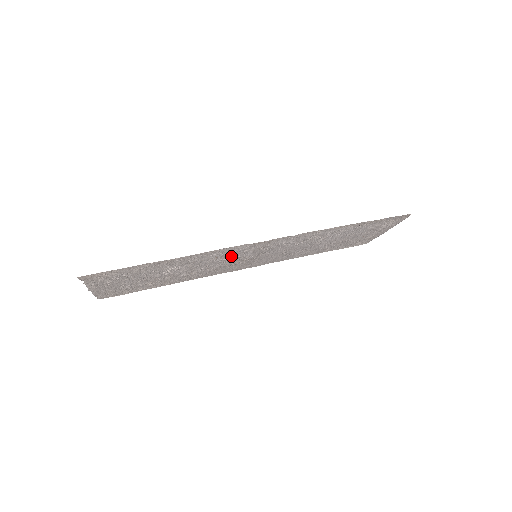
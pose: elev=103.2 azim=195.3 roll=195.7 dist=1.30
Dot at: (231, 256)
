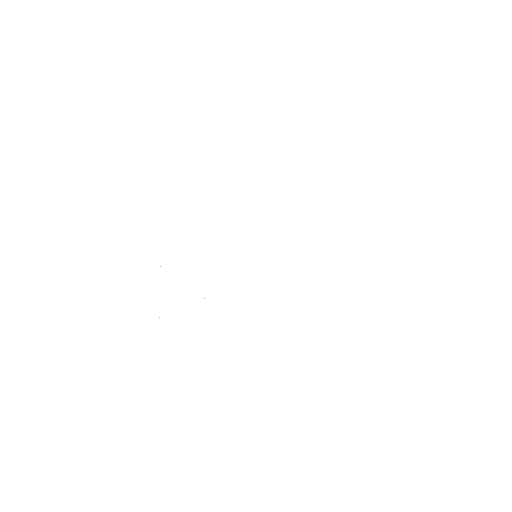
Dot at: occluded
